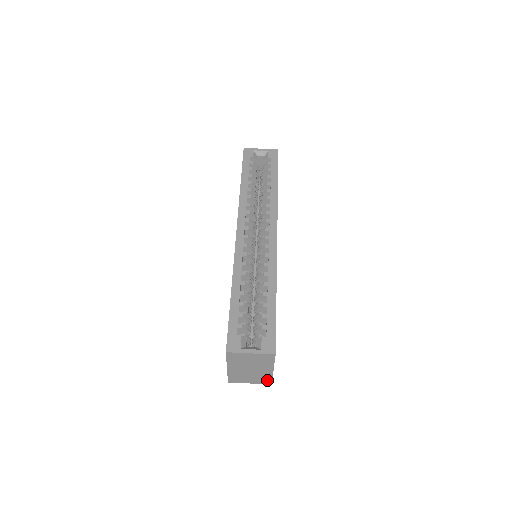
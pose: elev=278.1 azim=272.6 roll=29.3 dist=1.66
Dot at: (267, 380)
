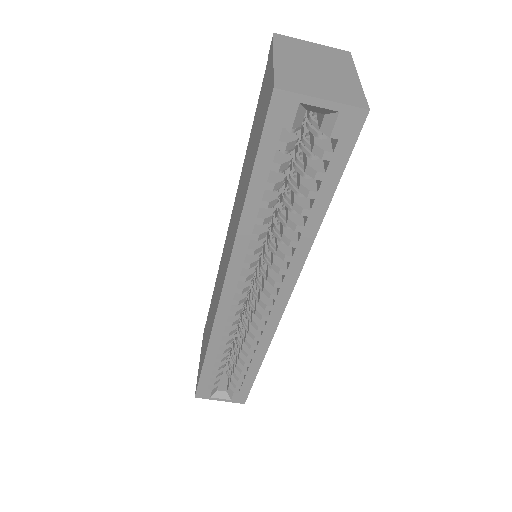
Dot at: occluded
